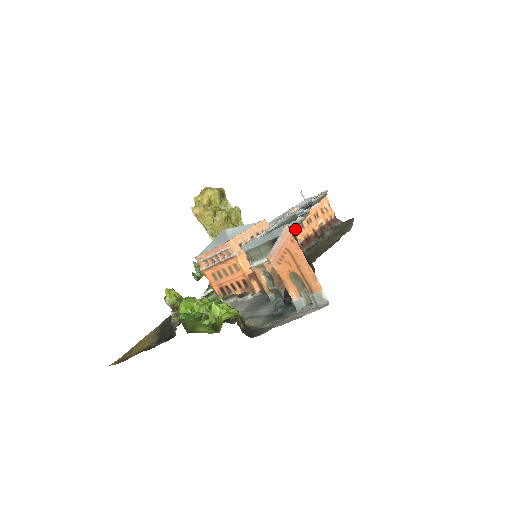
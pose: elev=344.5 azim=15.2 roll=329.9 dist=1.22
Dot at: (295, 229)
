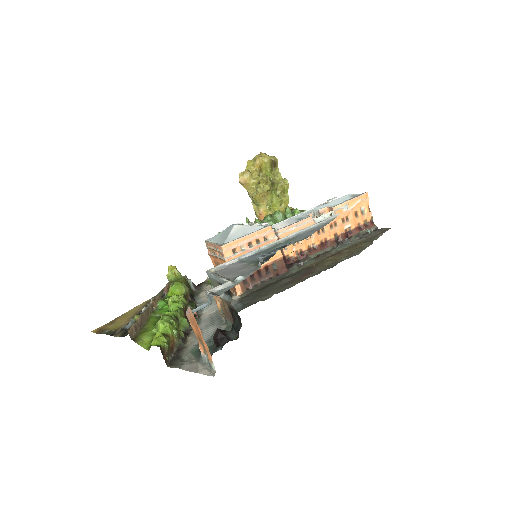
Dot at: occluded
